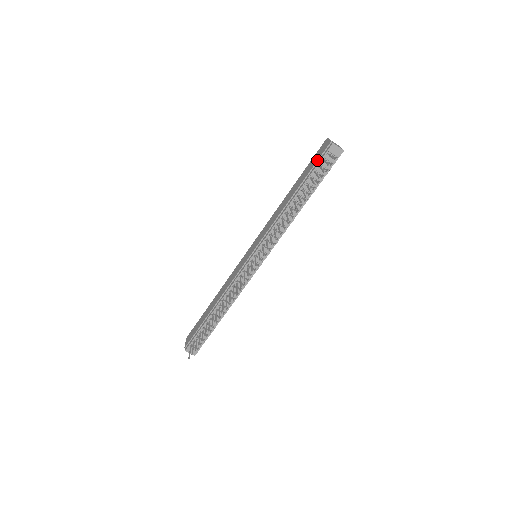
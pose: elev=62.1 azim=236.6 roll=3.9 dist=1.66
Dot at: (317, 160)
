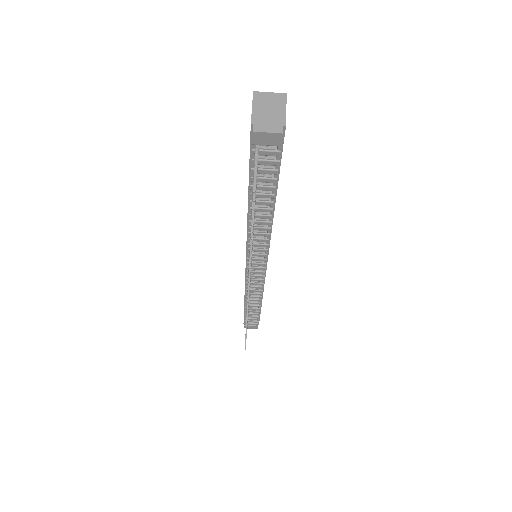
Dot at: occluded
